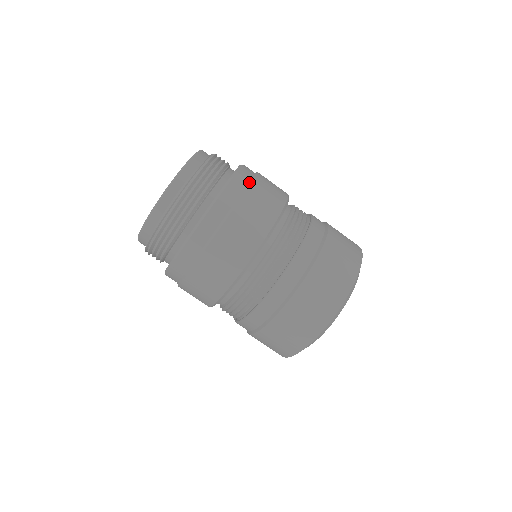
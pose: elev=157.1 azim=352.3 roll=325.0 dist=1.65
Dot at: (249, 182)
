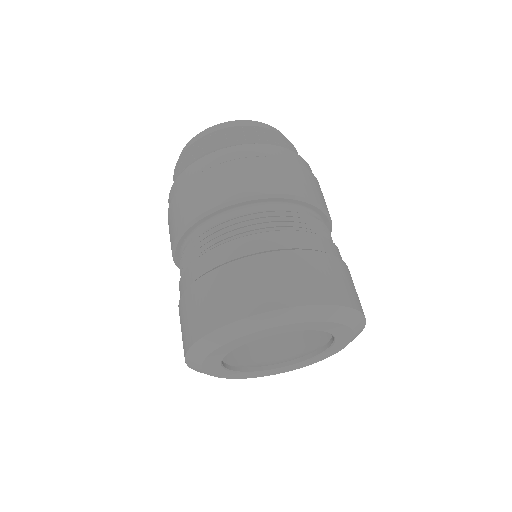
Dot at: occluded
